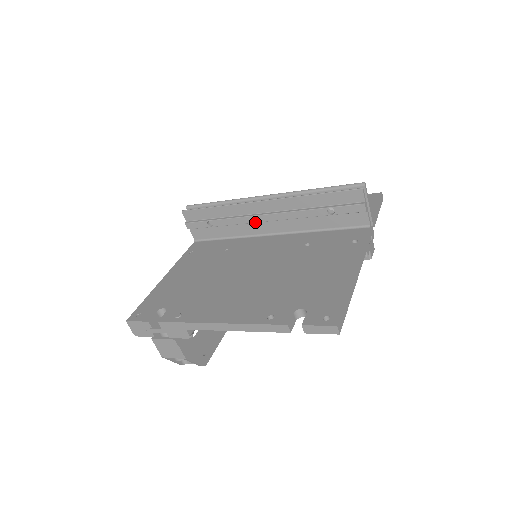
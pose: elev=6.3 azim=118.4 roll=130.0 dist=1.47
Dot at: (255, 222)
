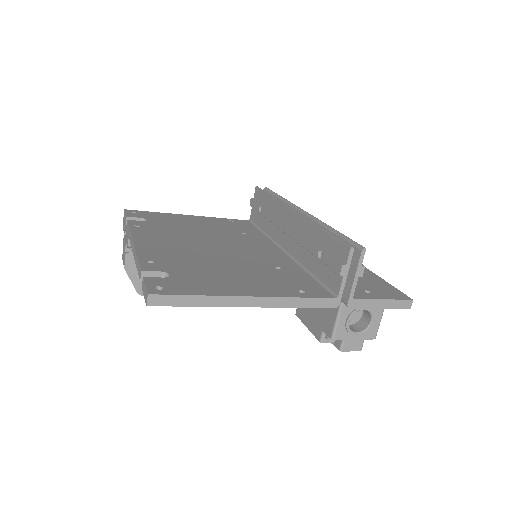
Dot at: (279, 227)
